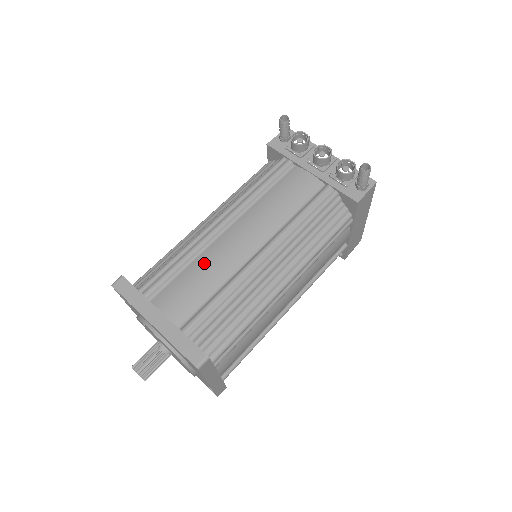
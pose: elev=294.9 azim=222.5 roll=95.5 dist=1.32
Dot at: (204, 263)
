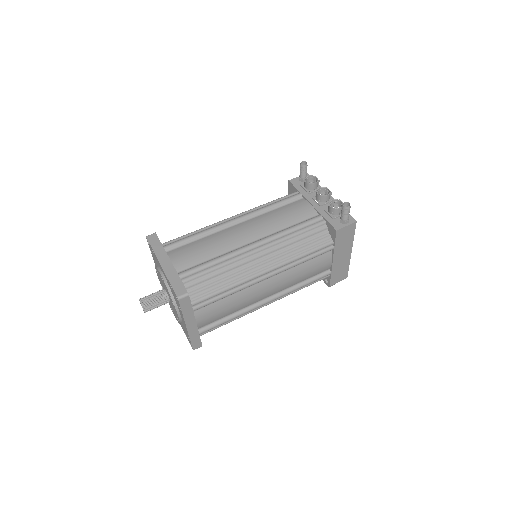
Dot at: (212, 239)
